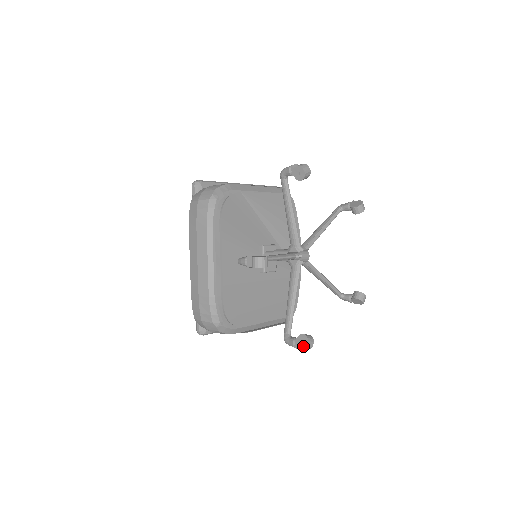
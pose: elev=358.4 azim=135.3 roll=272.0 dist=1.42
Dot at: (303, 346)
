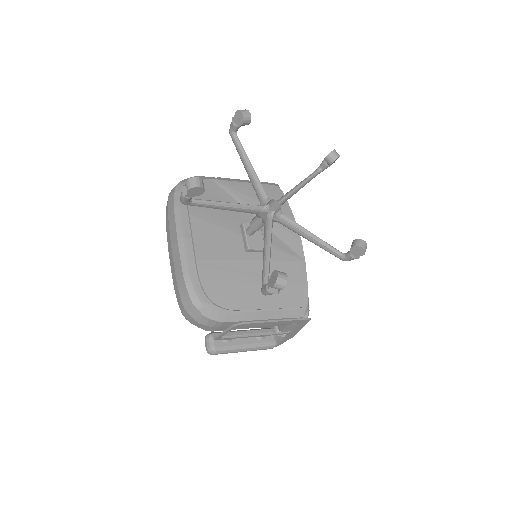
Dot at: (274, 282)
